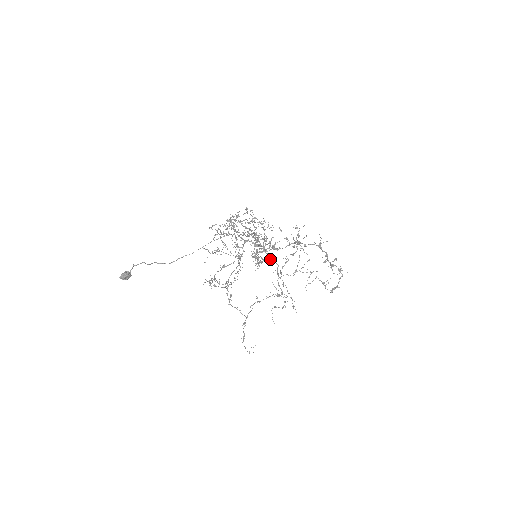
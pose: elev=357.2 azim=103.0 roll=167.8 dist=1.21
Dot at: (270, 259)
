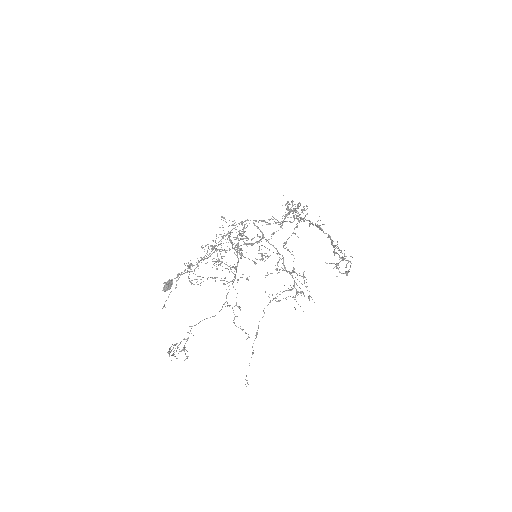
Dot at: (276, 249)
